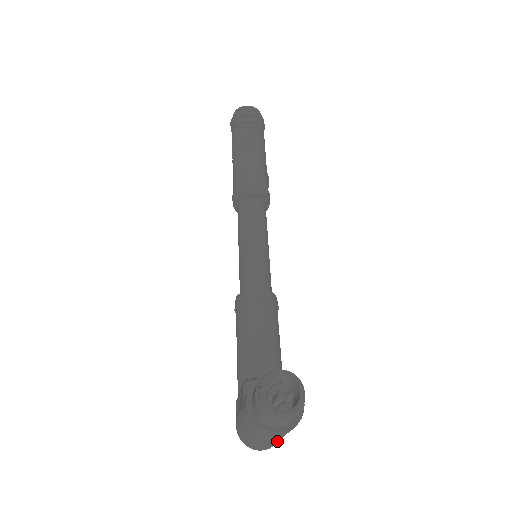
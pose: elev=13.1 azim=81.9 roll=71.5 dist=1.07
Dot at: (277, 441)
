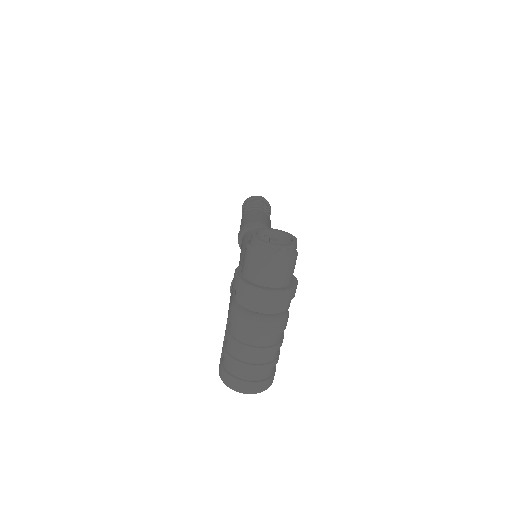
Dot at: (266, 364)
